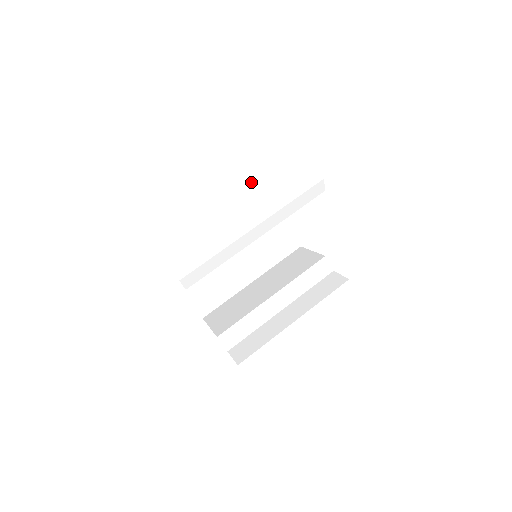
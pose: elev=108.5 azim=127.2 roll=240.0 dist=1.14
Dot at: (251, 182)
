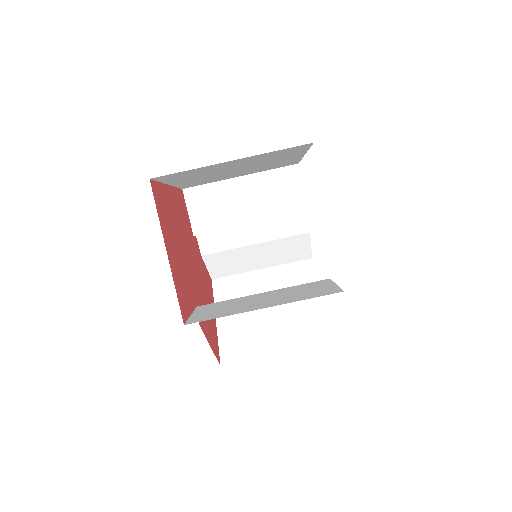
Dot at: (295, 155)
